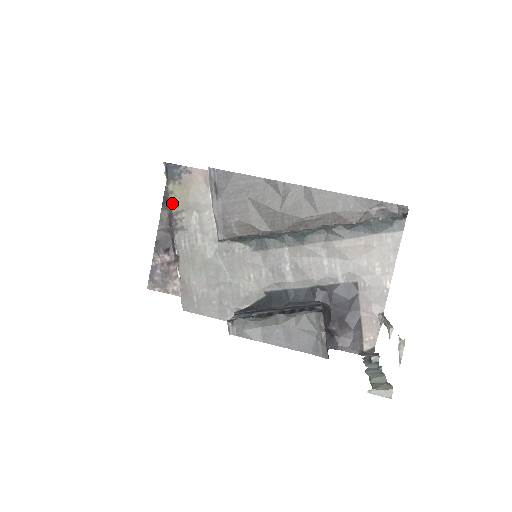
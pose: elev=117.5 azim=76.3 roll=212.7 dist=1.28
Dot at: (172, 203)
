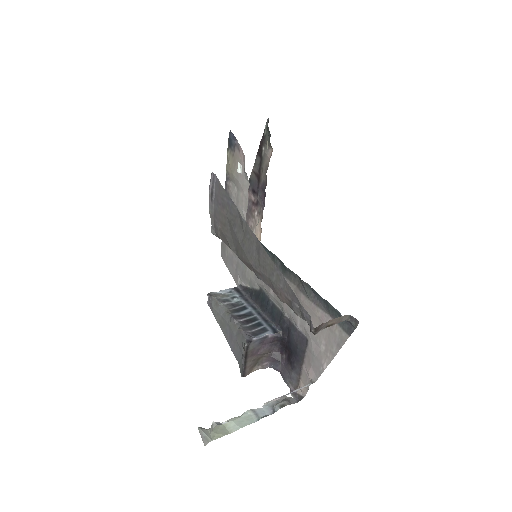
Dot at: (227, 169)
